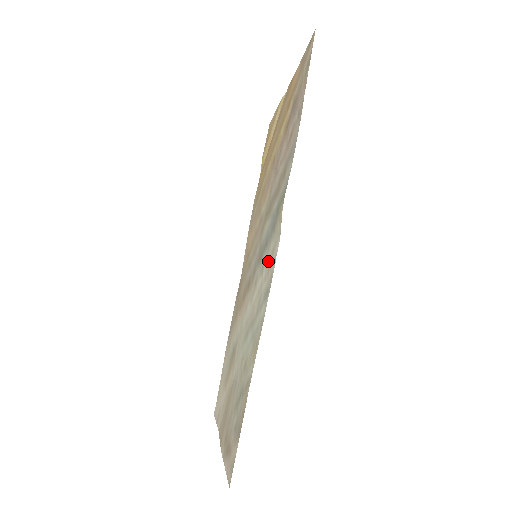
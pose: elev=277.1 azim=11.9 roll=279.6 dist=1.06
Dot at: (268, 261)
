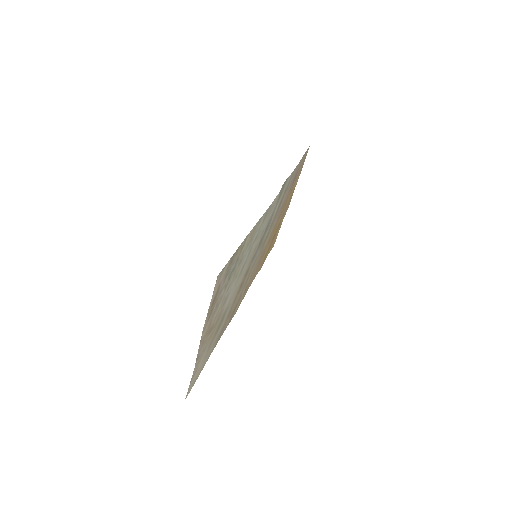
Dot at: (268, 217)
